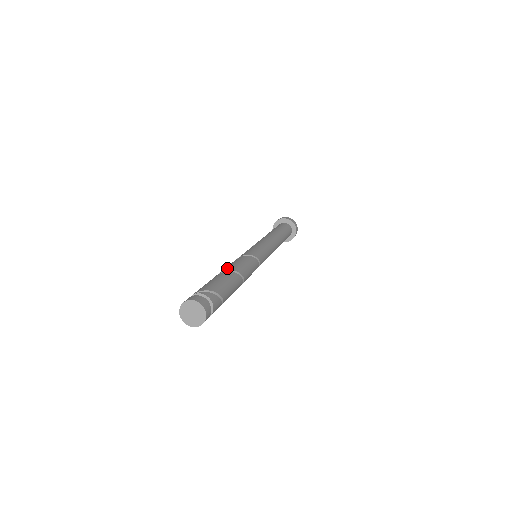
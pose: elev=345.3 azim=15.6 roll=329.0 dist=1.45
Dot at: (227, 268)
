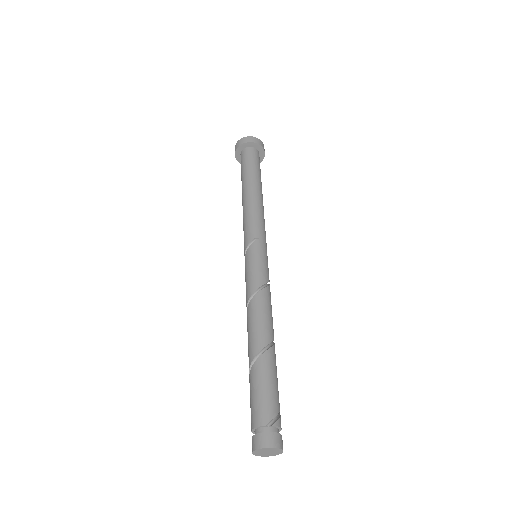
Dot at: (267, 335)
